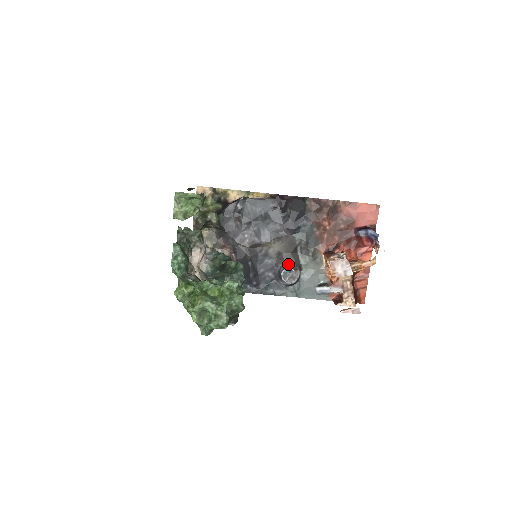
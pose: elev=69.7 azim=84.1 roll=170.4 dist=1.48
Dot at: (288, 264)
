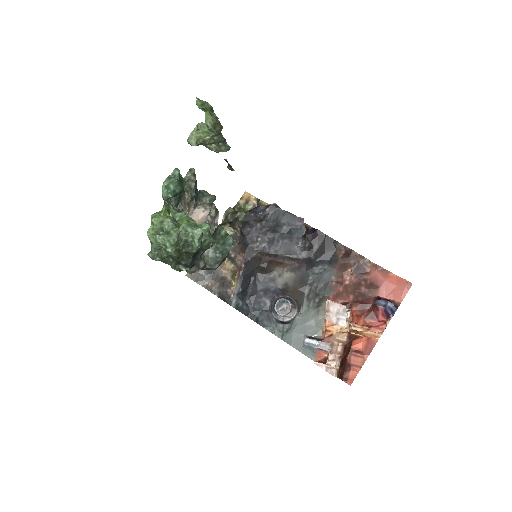
Dot at: (289, 298)
